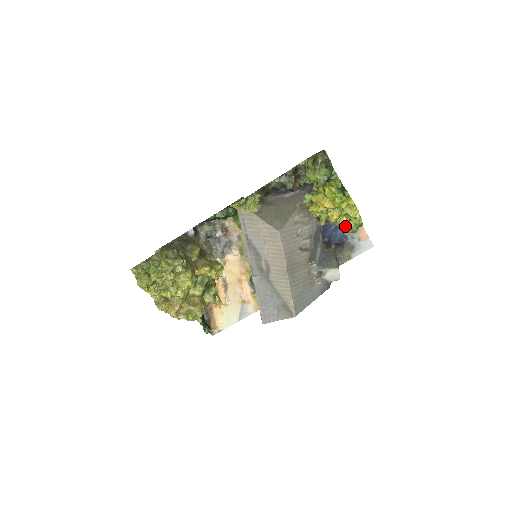
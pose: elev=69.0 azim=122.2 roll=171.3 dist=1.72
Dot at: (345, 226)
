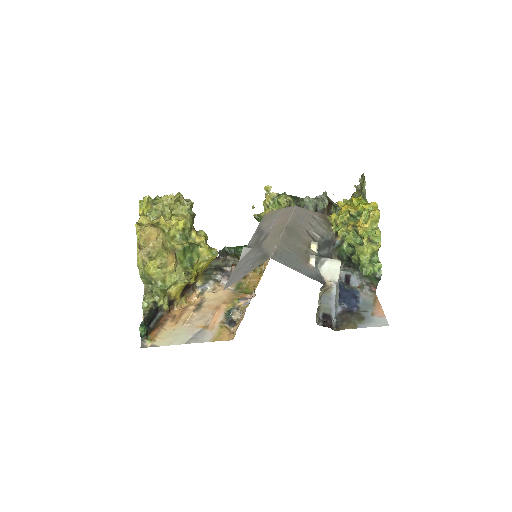
Dot at: (361, 246)
